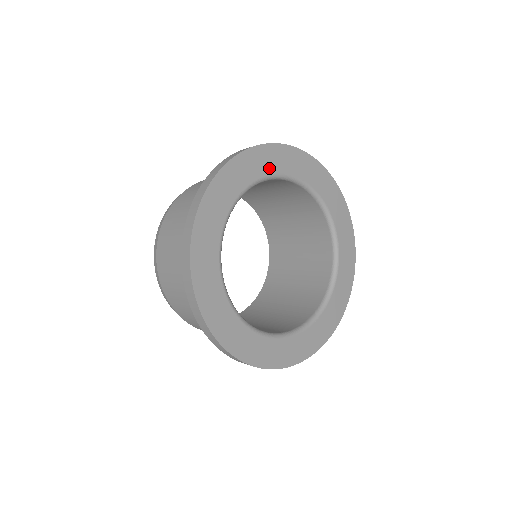
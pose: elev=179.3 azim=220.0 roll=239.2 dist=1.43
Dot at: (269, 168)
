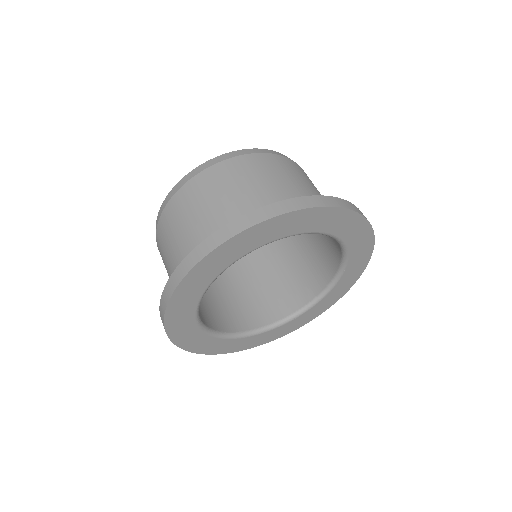
Dot at: (280, 233)
